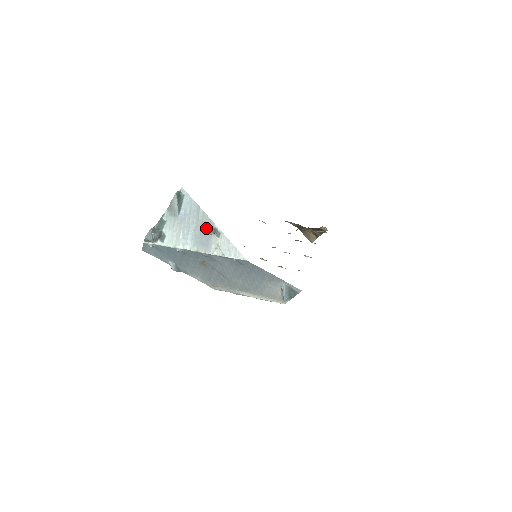
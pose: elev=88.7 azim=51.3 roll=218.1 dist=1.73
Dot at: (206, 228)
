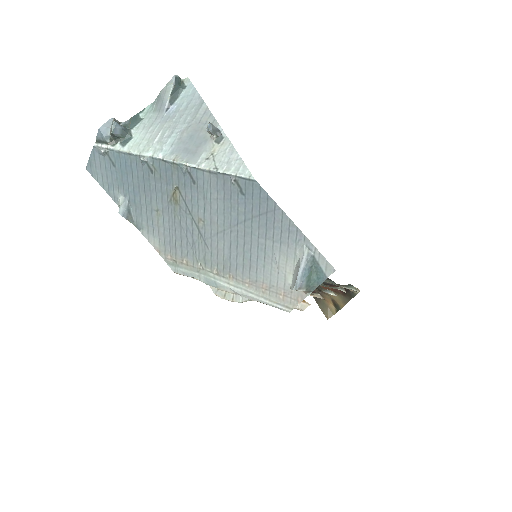
Dot at: (202, 129)
